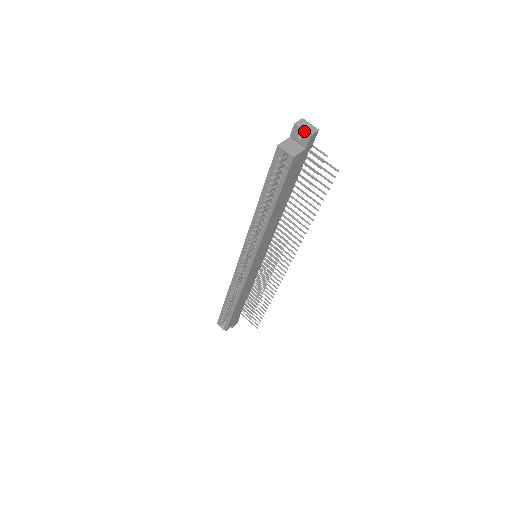
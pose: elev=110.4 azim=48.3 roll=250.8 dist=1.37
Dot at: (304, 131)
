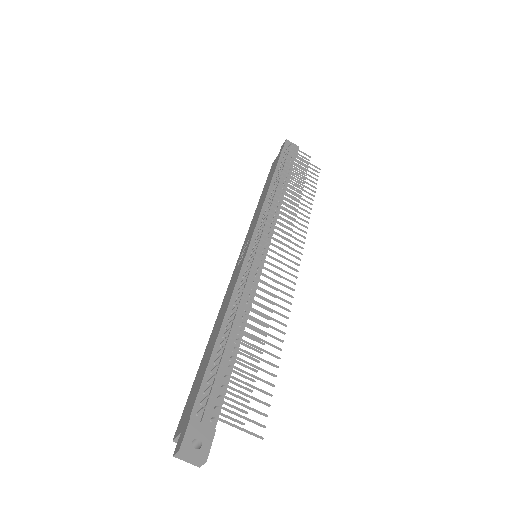
Dot at: occluded
